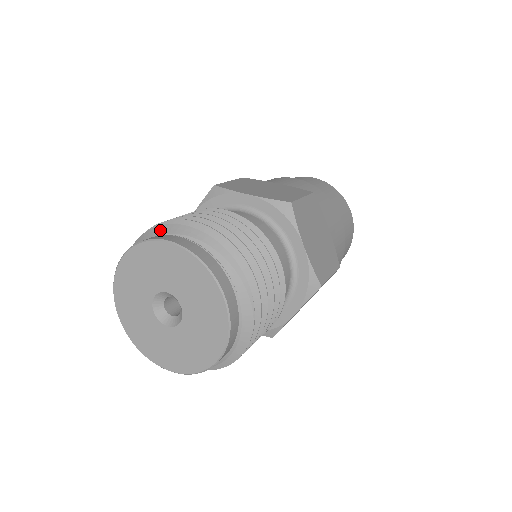
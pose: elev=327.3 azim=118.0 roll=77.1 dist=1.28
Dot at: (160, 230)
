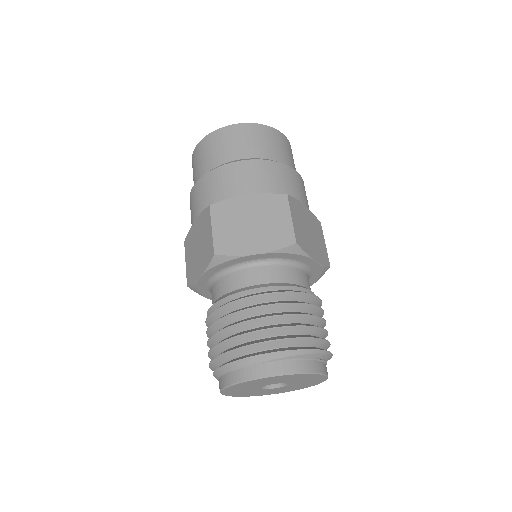
Dot at: (248, 362)
